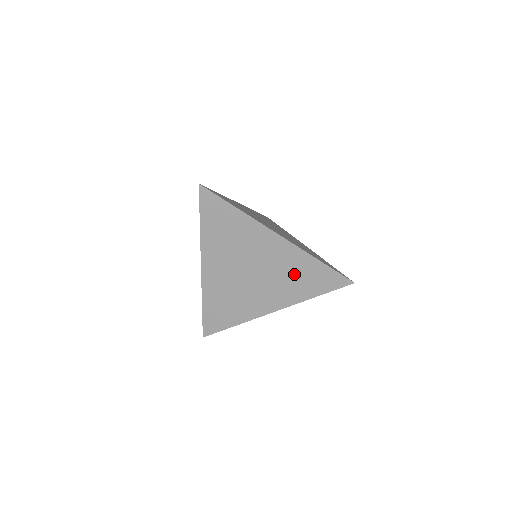
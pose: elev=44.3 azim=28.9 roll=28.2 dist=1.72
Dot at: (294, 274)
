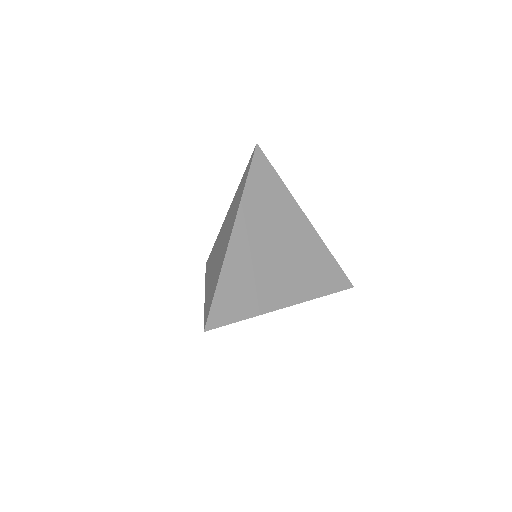
Dot at: (312, 265)
